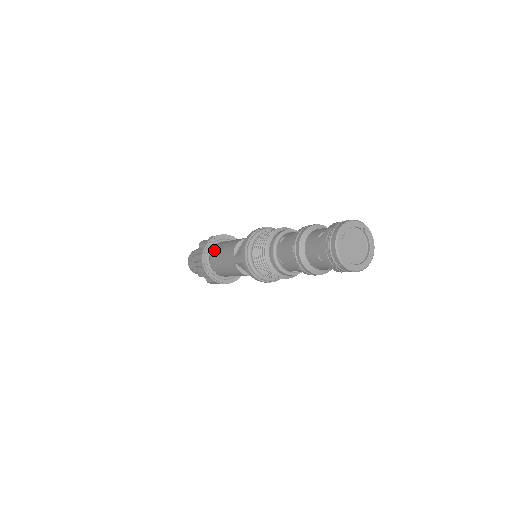
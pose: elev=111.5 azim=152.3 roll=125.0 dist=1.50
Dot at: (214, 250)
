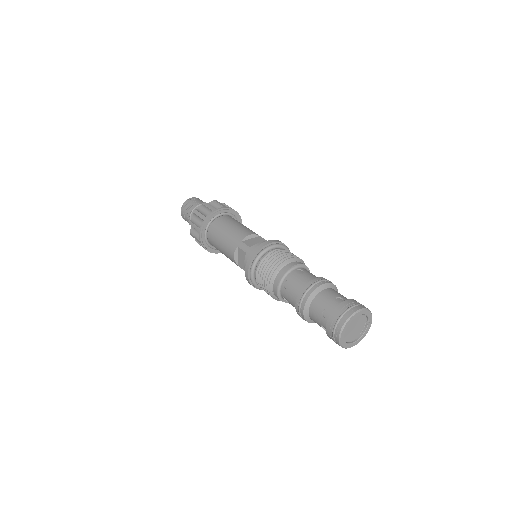
Dot at: (224, 218)
